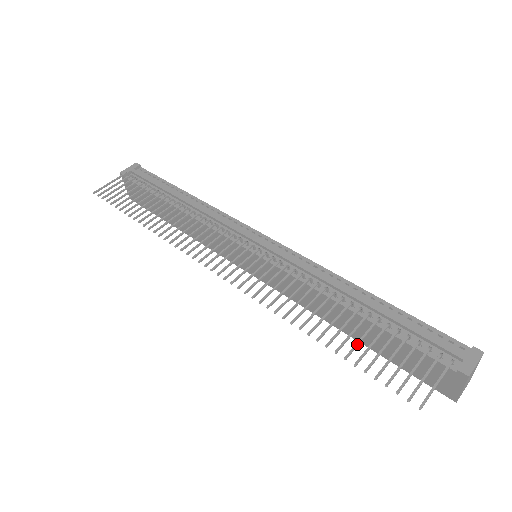
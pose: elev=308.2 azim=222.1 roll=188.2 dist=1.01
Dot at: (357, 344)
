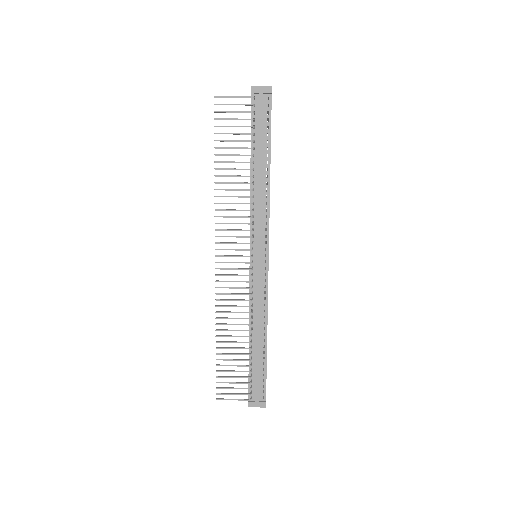
Dot at: (227, 360)
